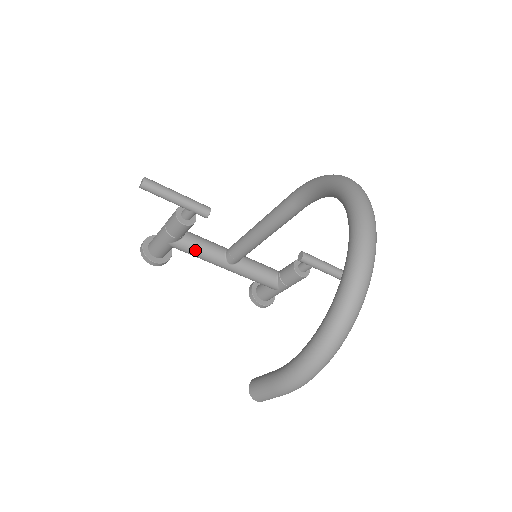
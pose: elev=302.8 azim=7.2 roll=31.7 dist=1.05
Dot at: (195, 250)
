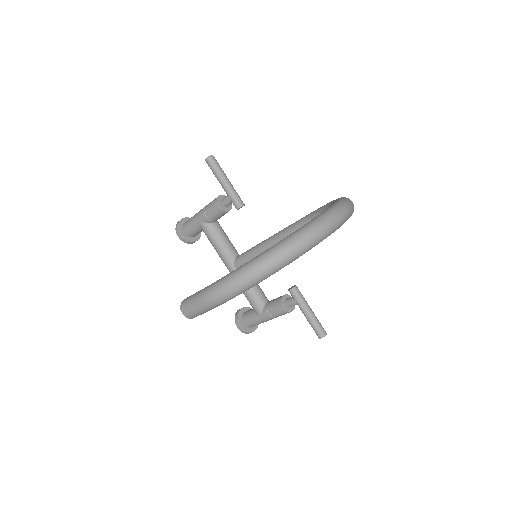
Dot at: (216, 238)
